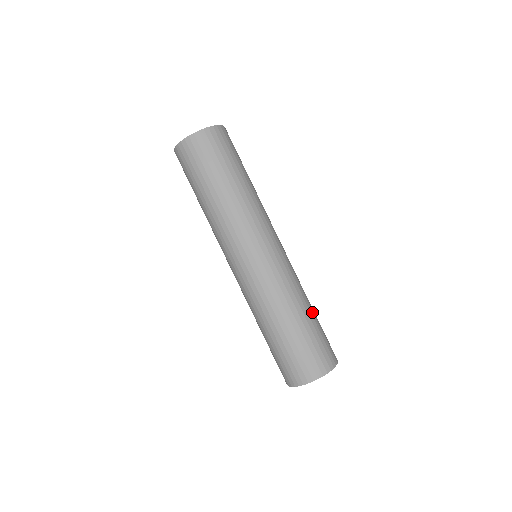
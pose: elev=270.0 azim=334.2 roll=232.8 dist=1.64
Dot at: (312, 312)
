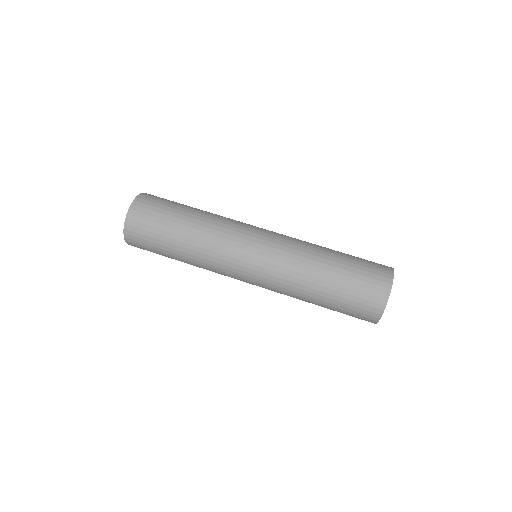
Dot at: occluded
